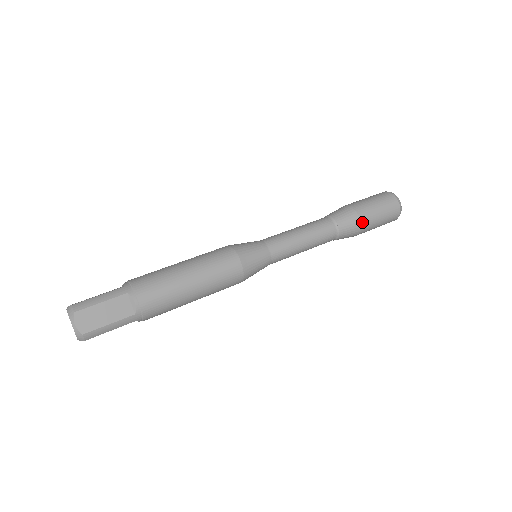
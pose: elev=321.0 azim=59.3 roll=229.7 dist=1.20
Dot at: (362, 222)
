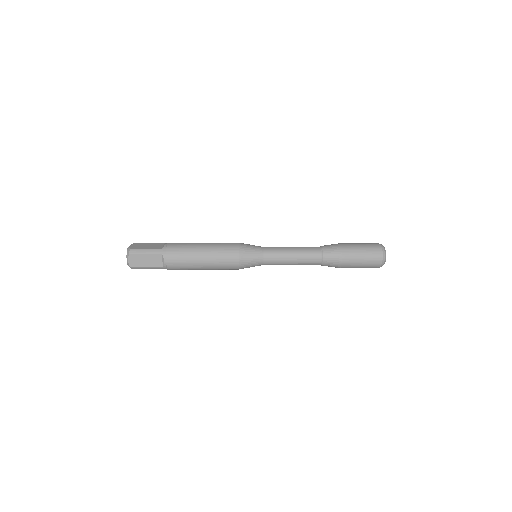
Dot at: (343, 246)
